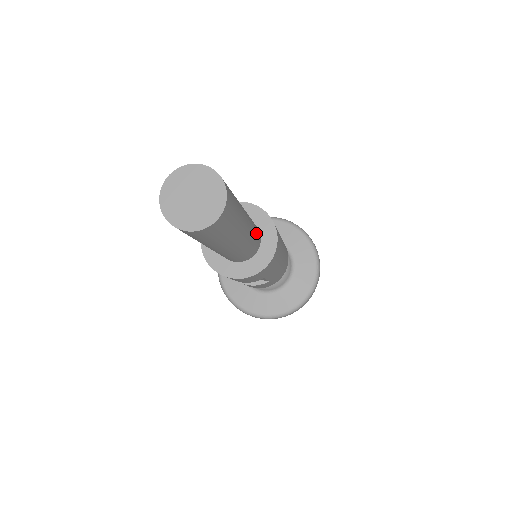
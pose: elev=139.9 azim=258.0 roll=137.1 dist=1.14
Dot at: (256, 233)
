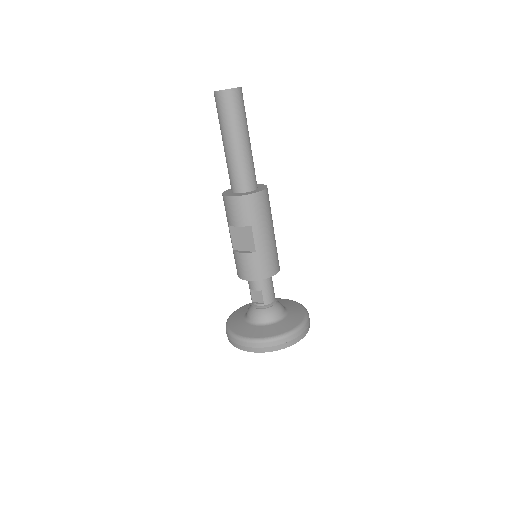
Dot at: (254, 171)
